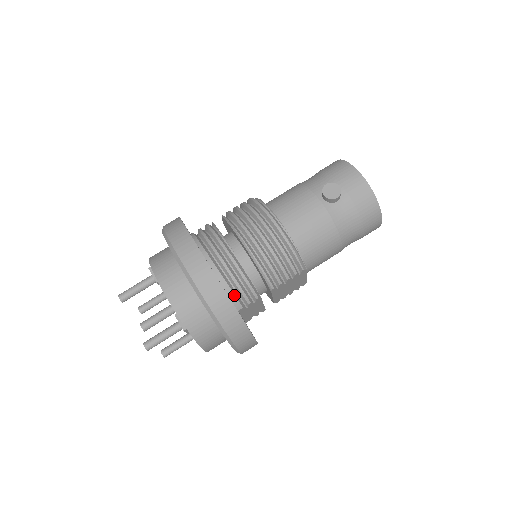
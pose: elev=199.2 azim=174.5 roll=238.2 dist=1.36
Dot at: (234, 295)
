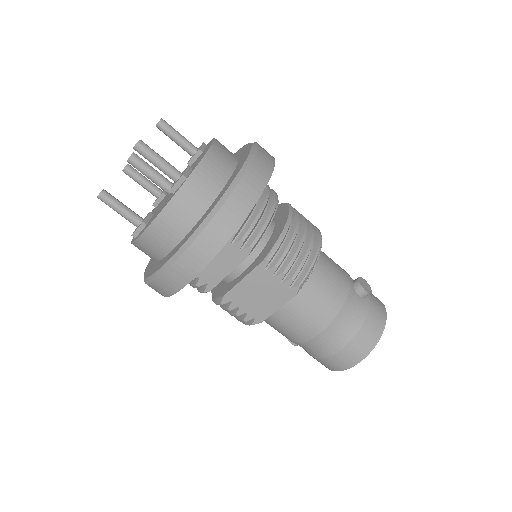
Dot at: (247, 216)
